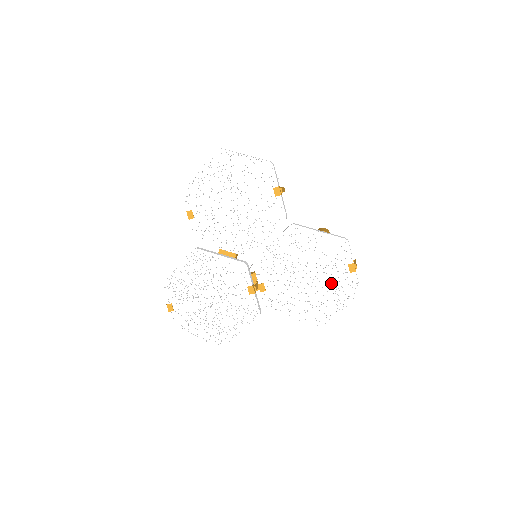
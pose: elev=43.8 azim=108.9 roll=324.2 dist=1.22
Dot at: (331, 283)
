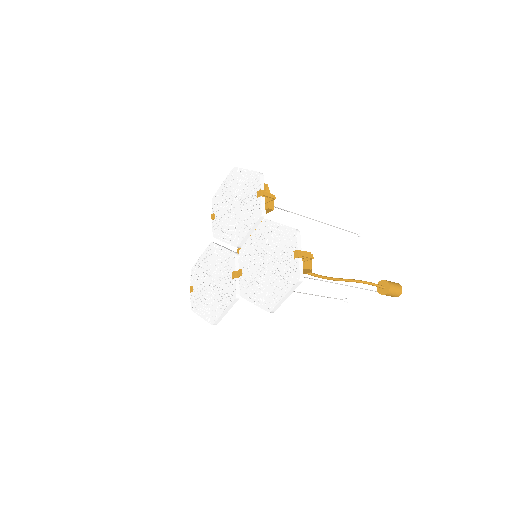
Dot at: (281, 268)
